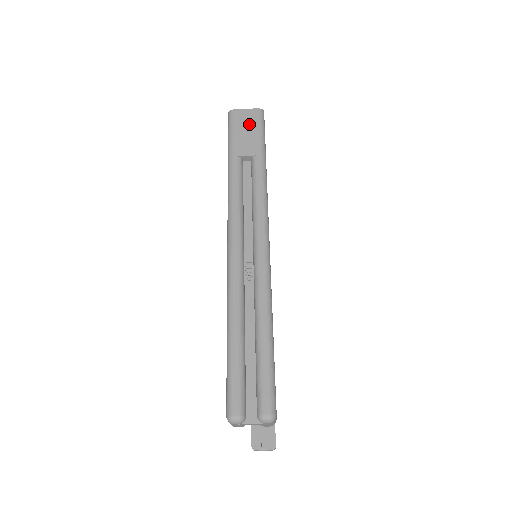
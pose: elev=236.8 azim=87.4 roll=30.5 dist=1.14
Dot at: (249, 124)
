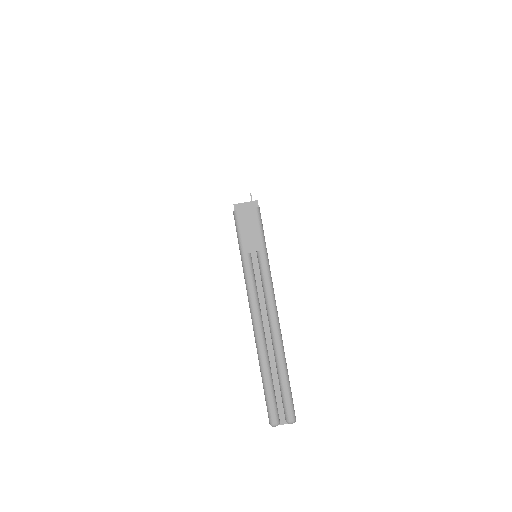
Dot at: (251, 223)
